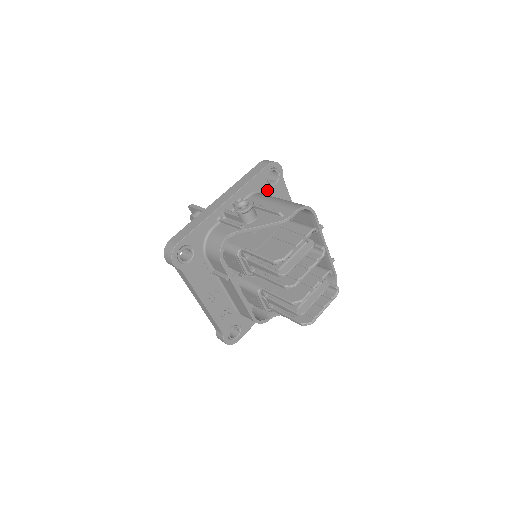
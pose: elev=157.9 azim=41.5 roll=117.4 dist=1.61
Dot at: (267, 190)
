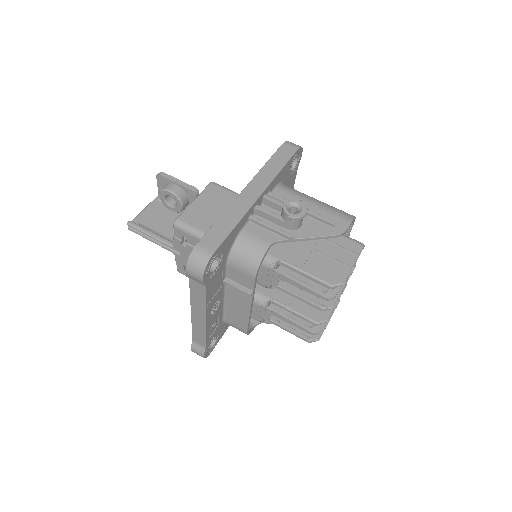
Dot at: (286, 180)
